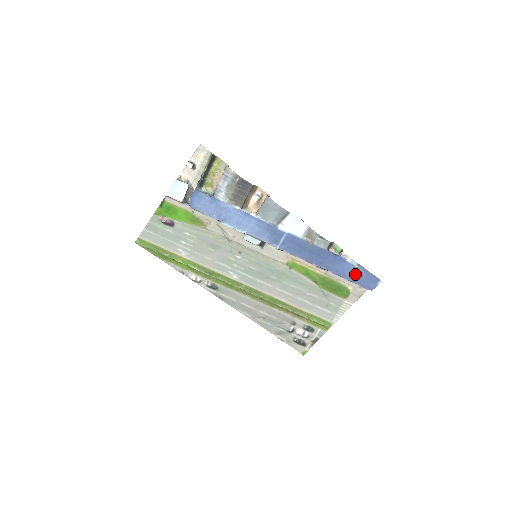
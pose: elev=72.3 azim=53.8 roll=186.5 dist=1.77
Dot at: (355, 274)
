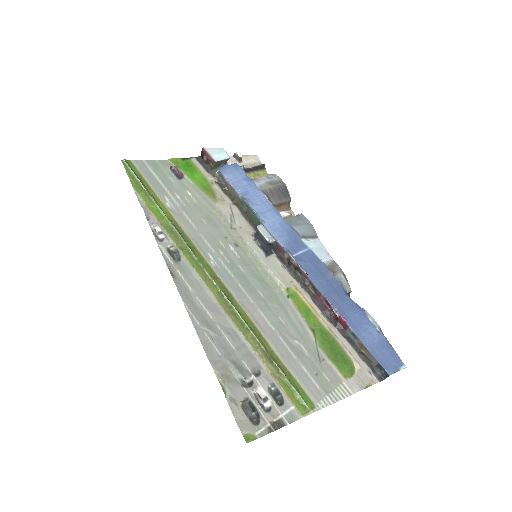
Dot at: (373, 339)
